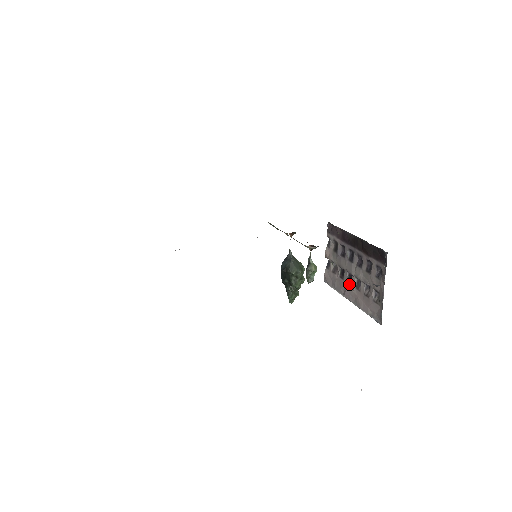
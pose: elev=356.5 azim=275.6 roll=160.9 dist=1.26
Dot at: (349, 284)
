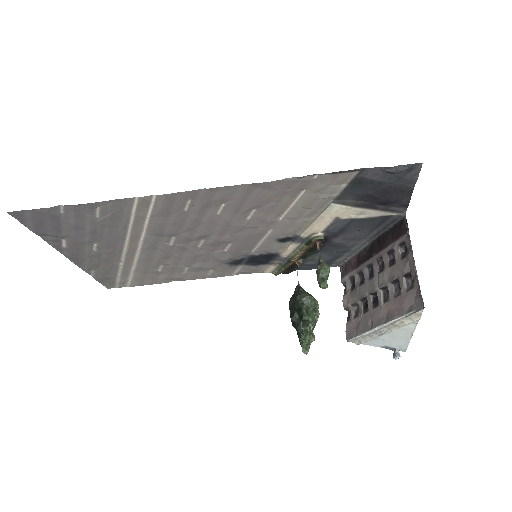
Dot at: (375, 307)
